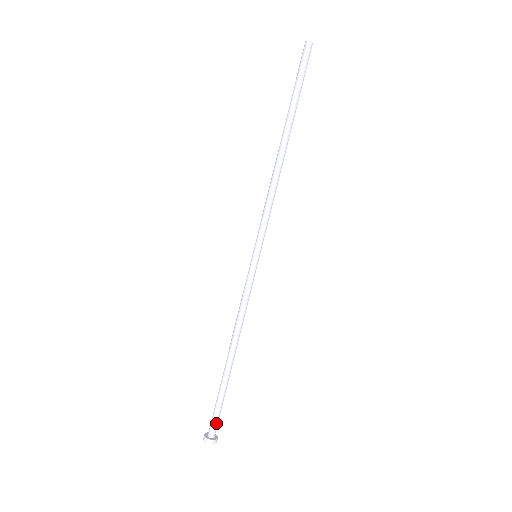
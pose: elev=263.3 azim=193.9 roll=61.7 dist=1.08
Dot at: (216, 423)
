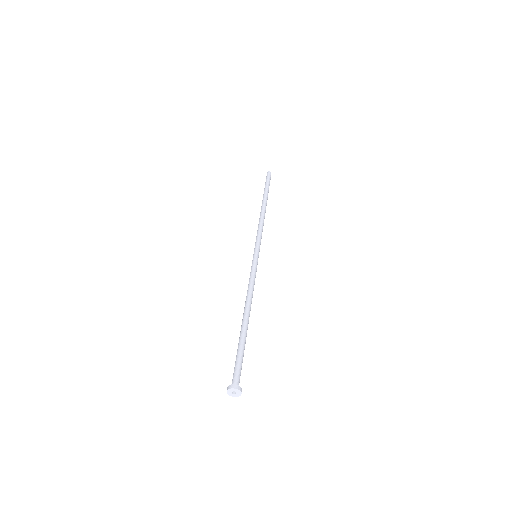
Dot at: (238, 372)
